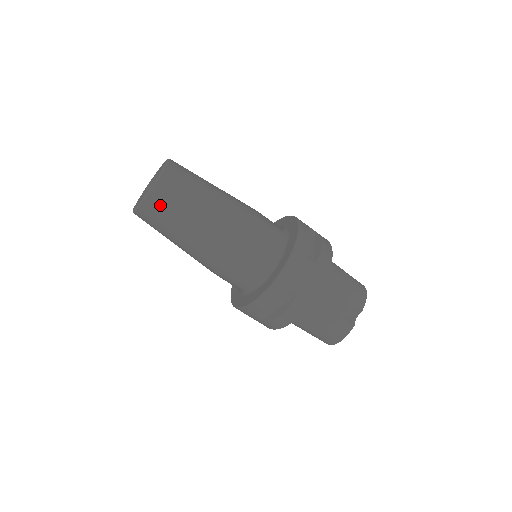
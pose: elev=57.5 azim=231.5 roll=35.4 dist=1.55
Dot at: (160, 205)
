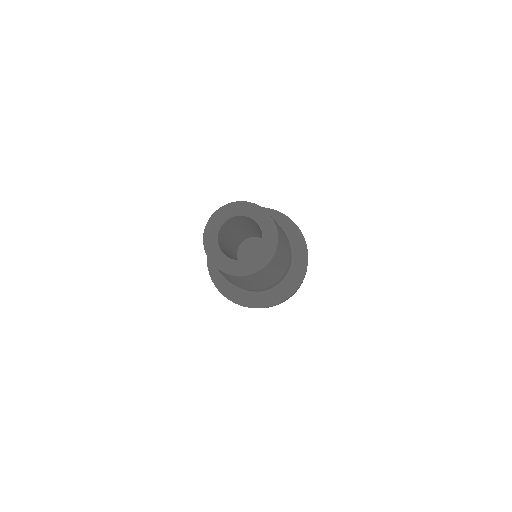
Dot at: (247, 278)
